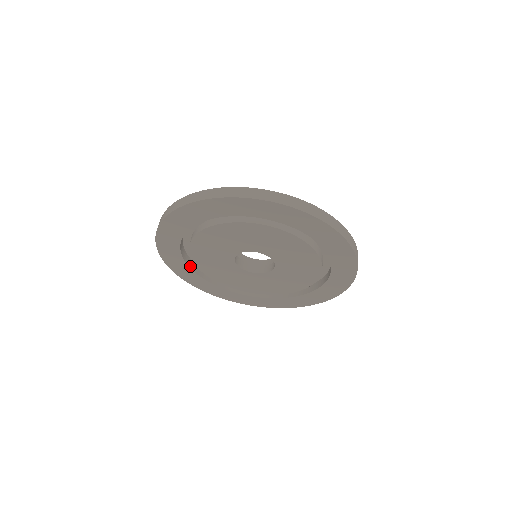
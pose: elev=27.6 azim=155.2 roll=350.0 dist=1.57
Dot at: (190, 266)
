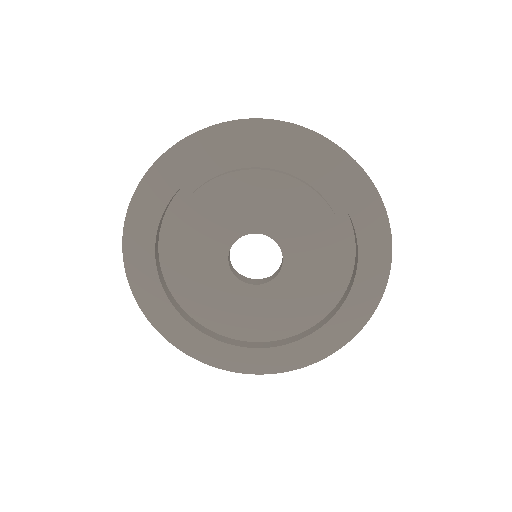
Dot at: (164, 210)
